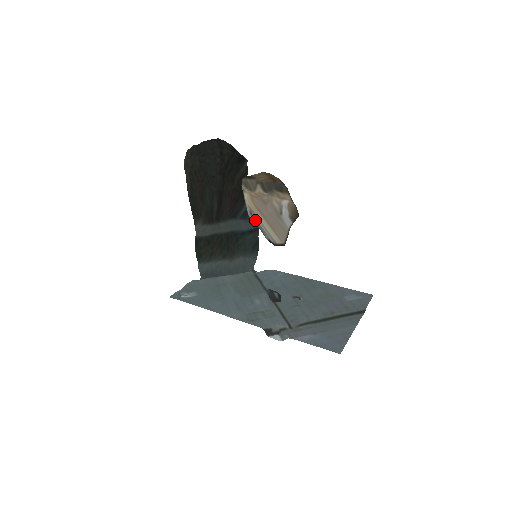
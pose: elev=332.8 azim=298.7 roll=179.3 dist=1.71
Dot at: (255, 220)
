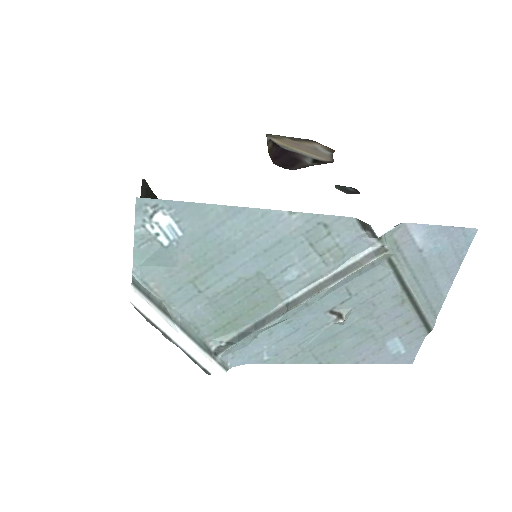
Dot at: (291, 150)
